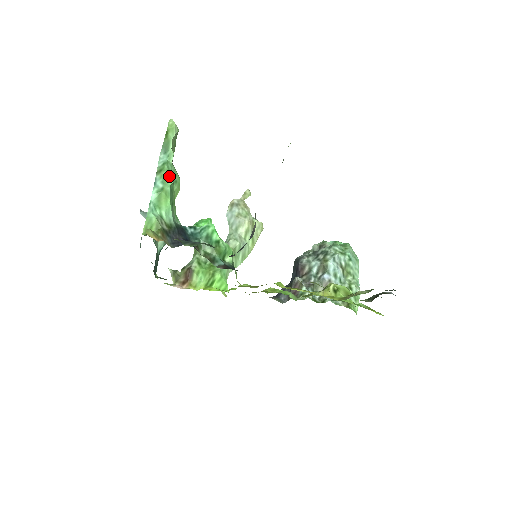
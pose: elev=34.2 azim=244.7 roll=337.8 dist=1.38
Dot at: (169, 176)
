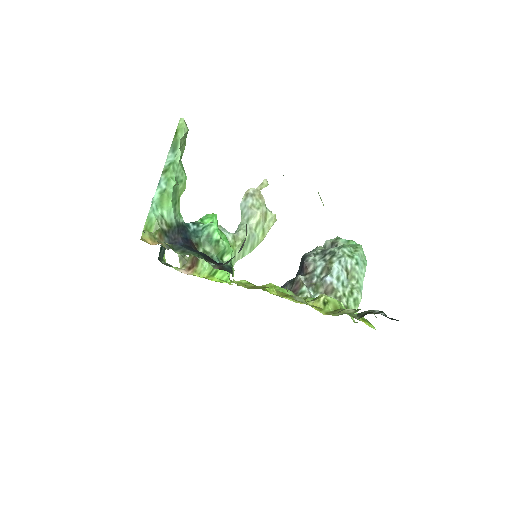
Dot at: (173, 177)
